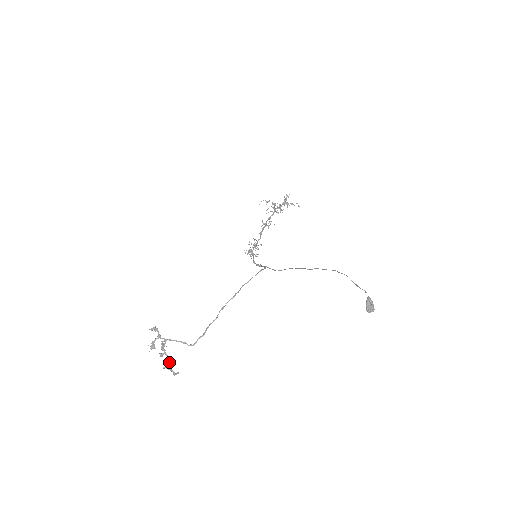
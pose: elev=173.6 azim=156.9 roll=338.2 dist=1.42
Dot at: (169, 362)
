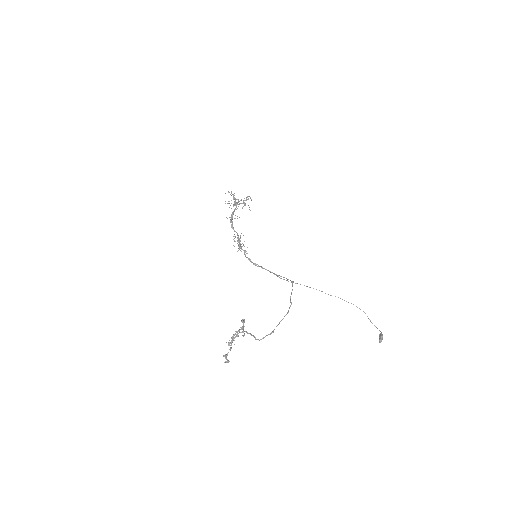
Dot at: occluded
